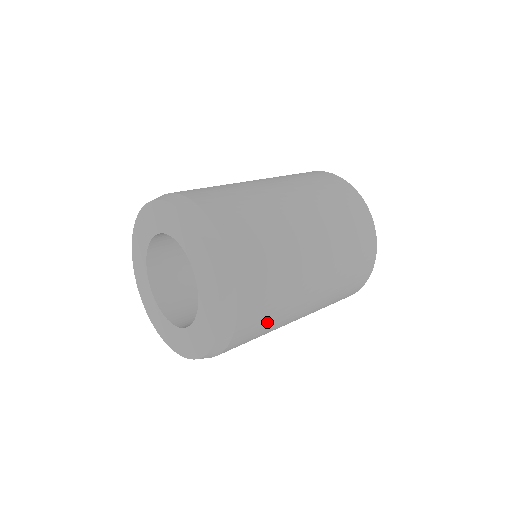
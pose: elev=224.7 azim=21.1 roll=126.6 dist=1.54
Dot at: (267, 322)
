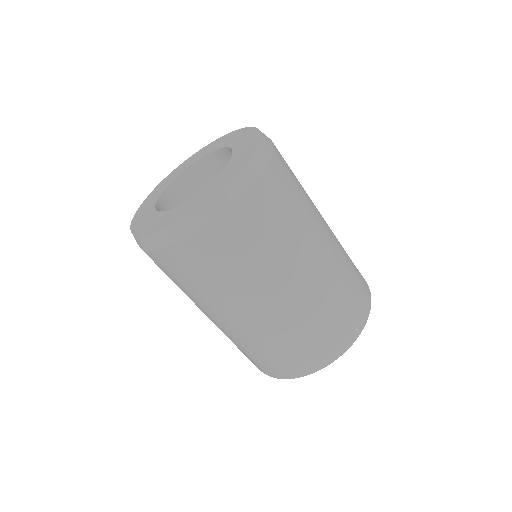
Dot at: (229, 265)
